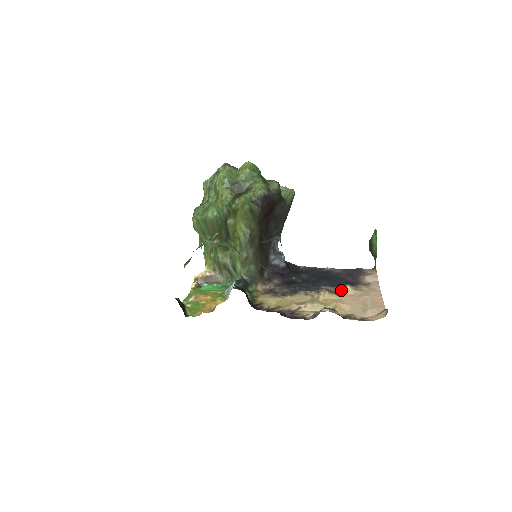
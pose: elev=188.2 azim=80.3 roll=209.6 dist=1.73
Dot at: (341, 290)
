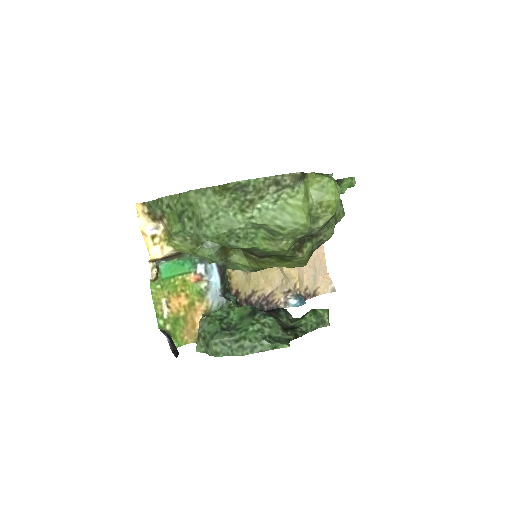
Dot at: occluded
